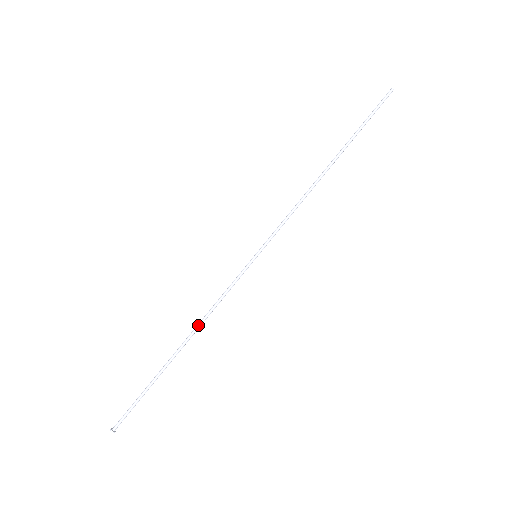
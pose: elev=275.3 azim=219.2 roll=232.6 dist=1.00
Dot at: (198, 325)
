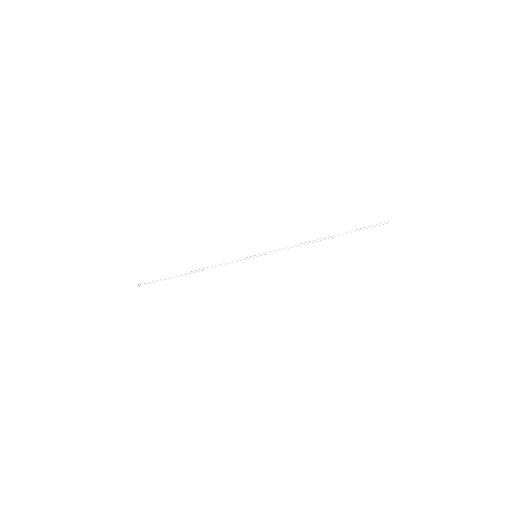
Dot at: (206, 268)
